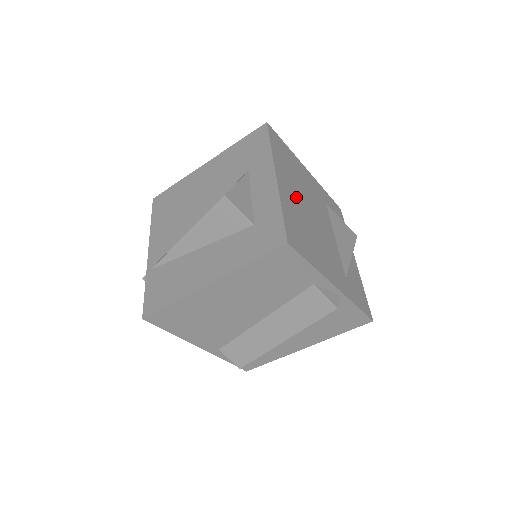
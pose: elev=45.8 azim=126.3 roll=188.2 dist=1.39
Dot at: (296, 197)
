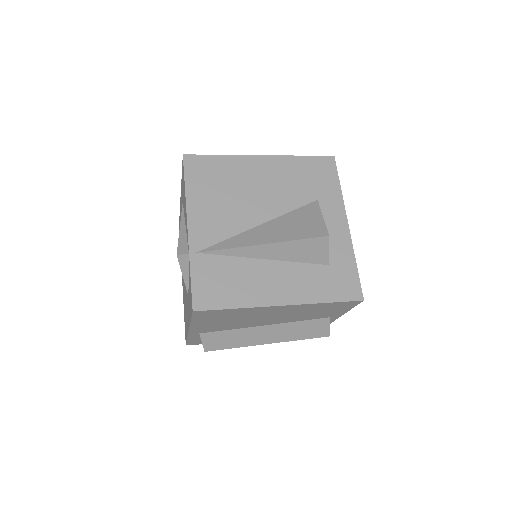
Dot at: occluded
